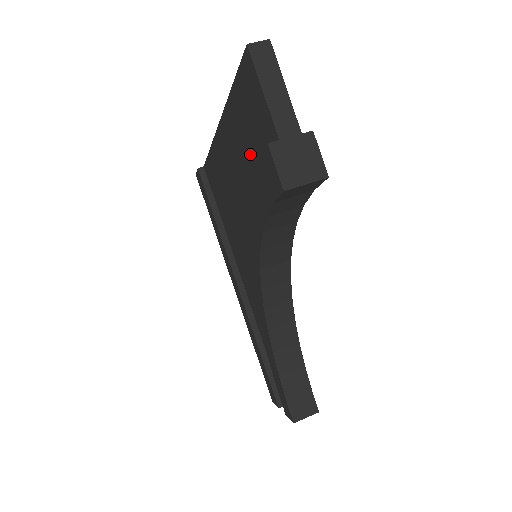
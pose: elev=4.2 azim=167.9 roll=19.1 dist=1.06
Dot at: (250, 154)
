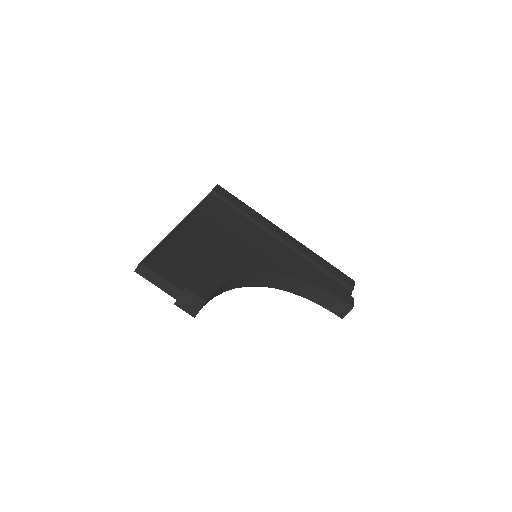
Dot at: occluded
